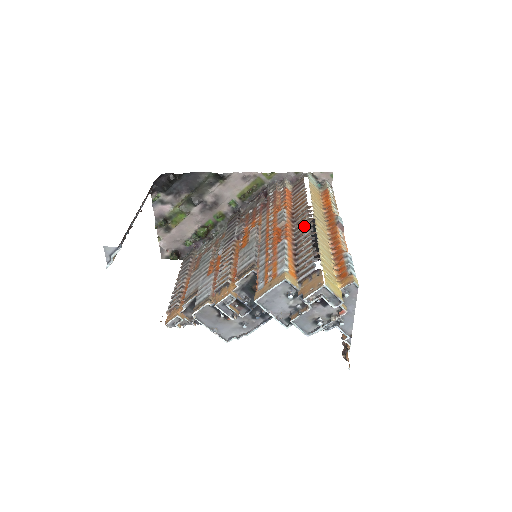
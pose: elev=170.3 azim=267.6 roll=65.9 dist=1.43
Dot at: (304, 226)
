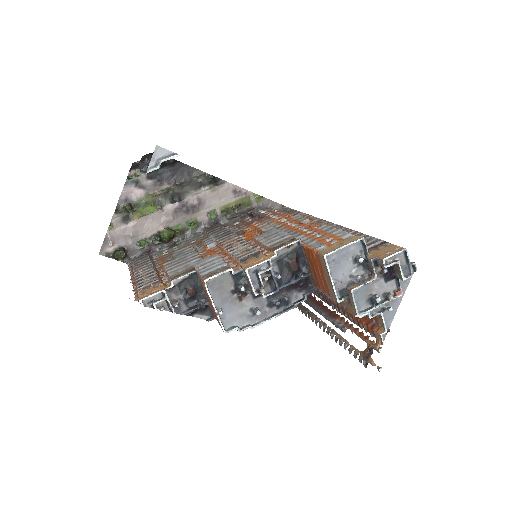
Dot at: (331, 226)
